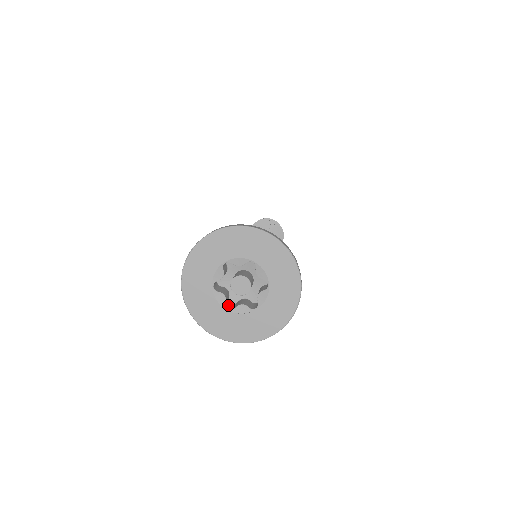
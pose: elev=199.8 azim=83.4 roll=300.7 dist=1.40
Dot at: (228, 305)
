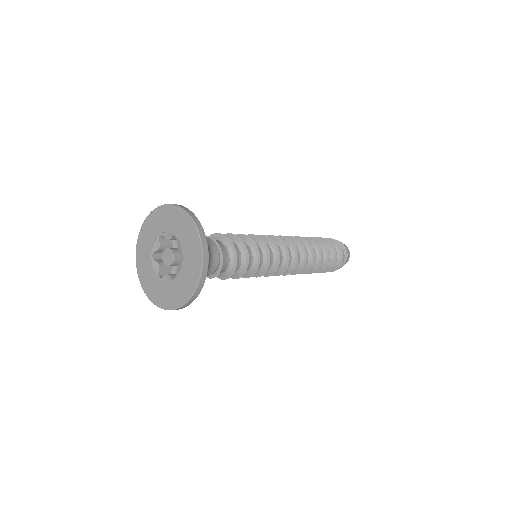
Dot at: occluded
